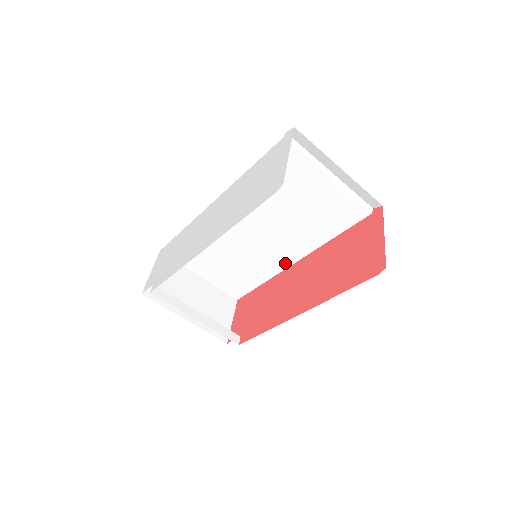
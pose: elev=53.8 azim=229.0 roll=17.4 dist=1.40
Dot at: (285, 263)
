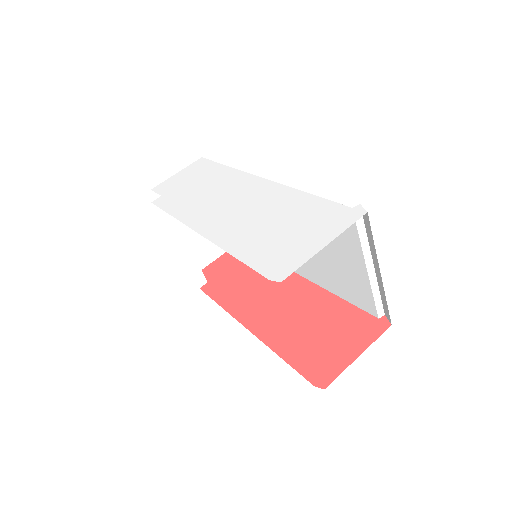
Dot at: occluded
